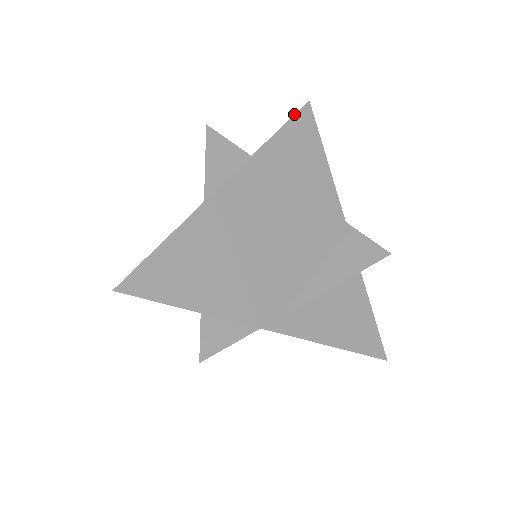
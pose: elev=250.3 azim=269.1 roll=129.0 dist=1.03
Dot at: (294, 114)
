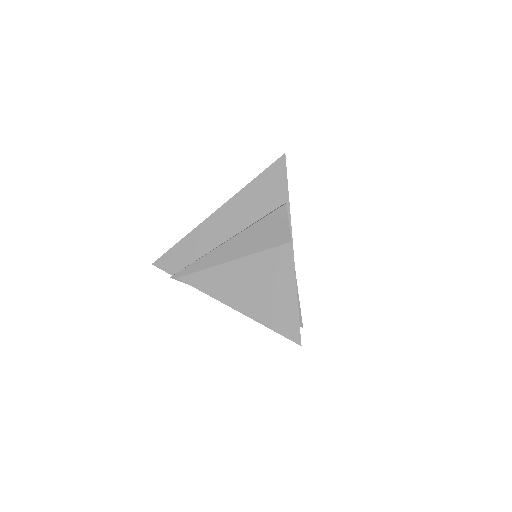
Dot at: occluded
